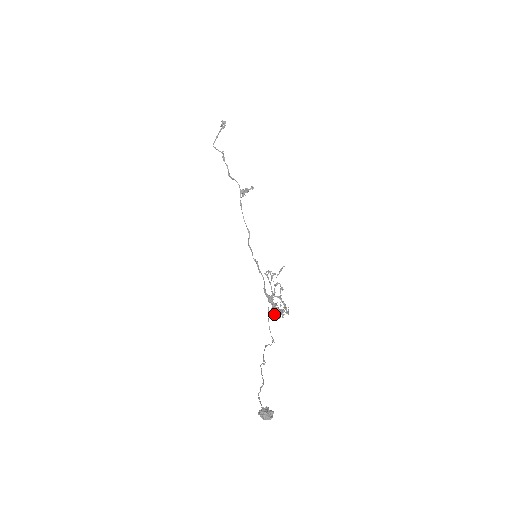
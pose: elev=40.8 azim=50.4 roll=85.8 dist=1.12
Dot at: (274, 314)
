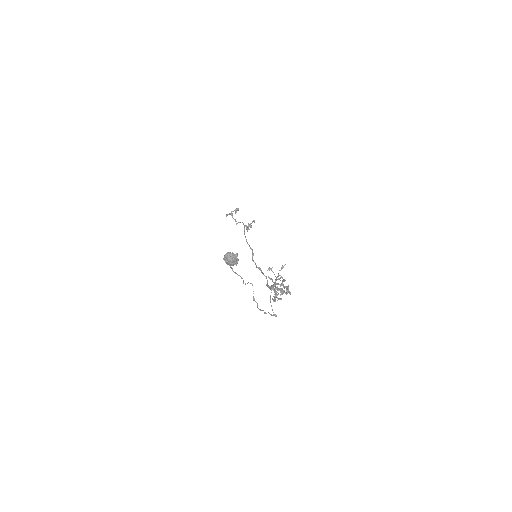
Dot at: (275, 293)
